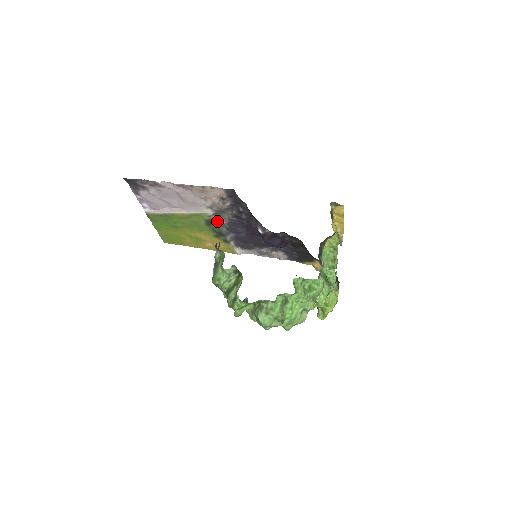
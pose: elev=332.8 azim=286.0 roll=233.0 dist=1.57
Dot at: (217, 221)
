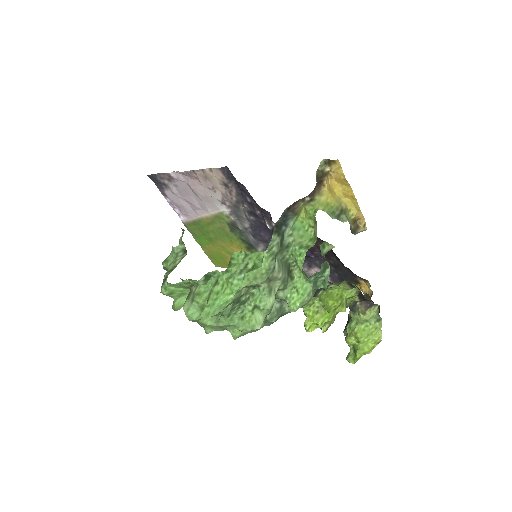
Dot at: (239, 224)
